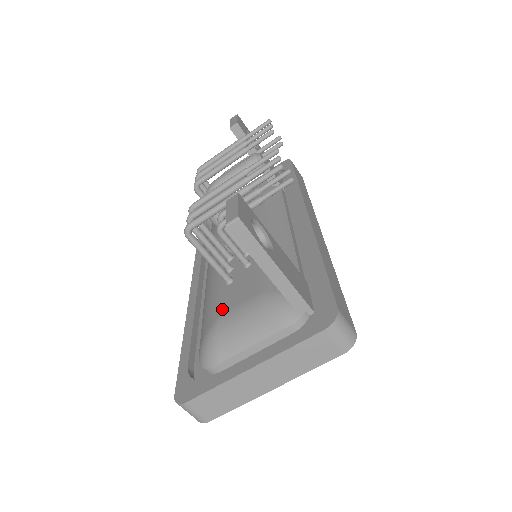
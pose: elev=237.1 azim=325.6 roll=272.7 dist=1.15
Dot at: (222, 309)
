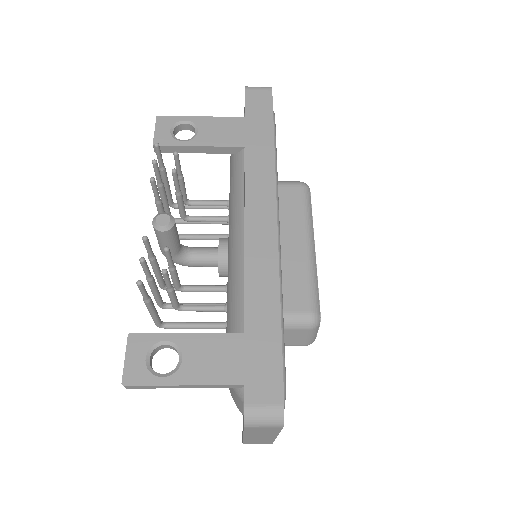
Dot at: occluded
